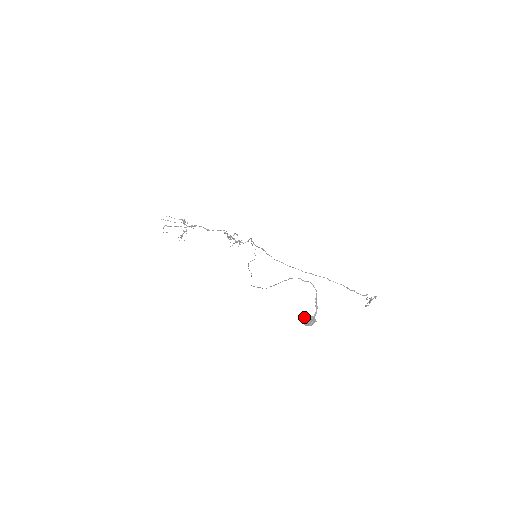
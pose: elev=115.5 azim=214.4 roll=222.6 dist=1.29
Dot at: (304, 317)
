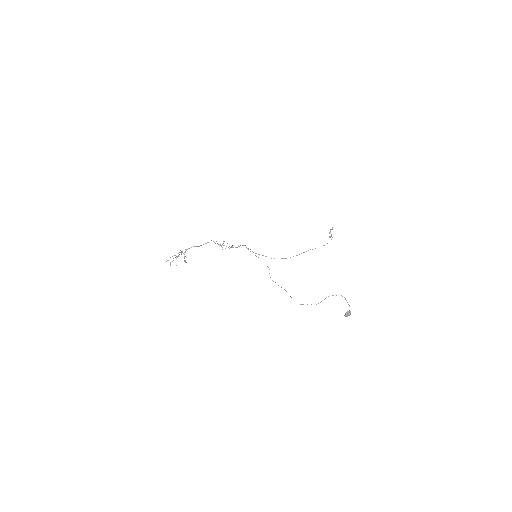
Dot at: (346, 315)
